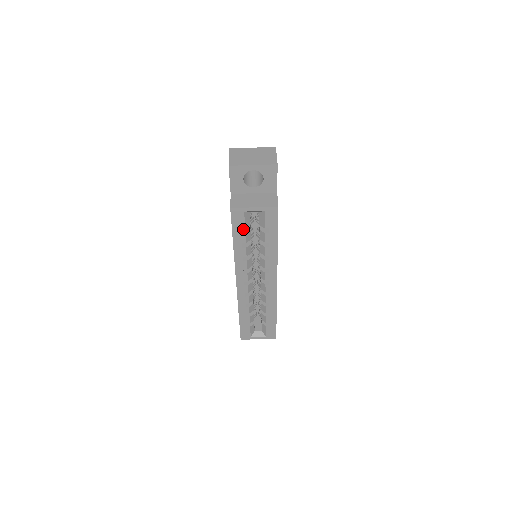
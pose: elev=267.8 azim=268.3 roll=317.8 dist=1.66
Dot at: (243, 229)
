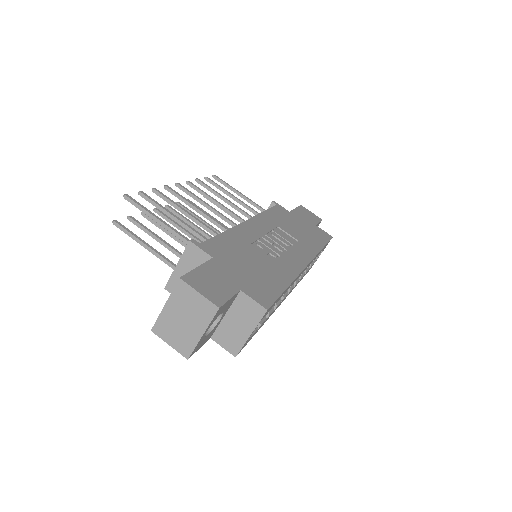
Dot at: occluded
